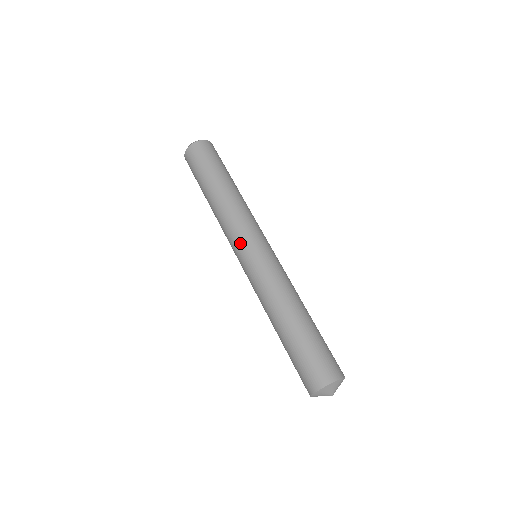
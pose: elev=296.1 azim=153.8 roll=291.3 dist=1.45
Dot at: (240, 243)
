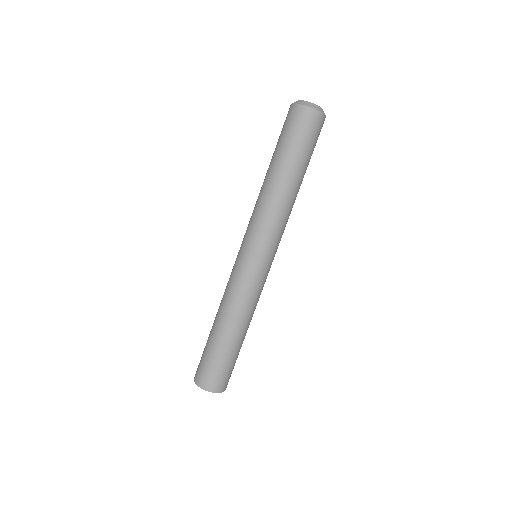
Dot at: (253, 243)
